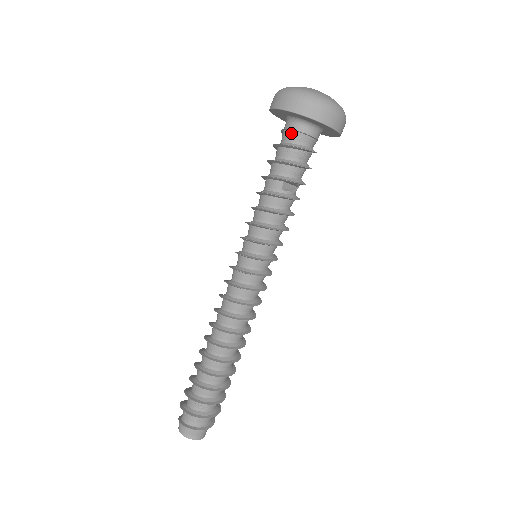
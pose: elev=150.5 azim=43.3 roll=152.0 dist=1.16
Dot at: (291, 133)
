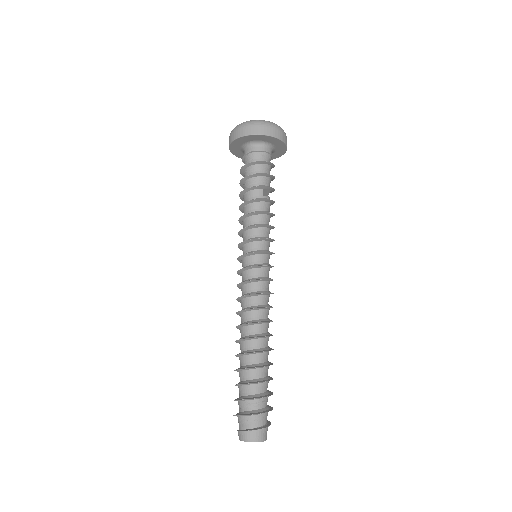
Dot at: (256, 154)
